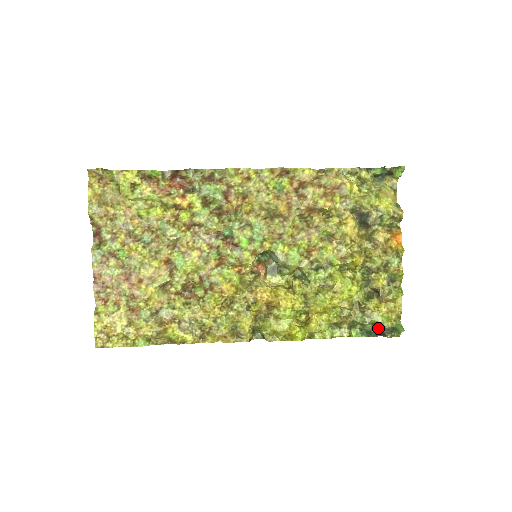
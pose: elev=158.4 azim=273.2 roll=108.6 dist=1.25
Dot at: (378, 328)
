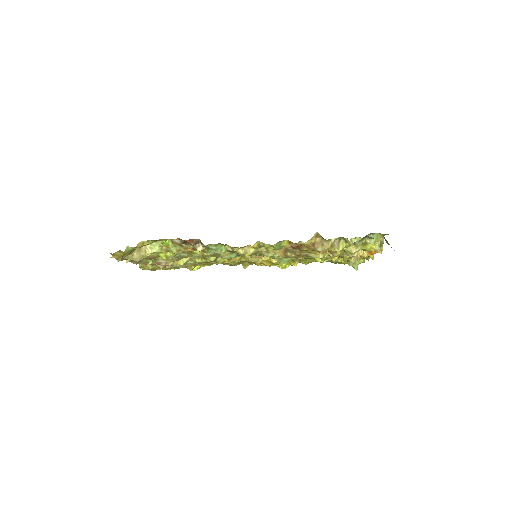
Dot at: occluded
